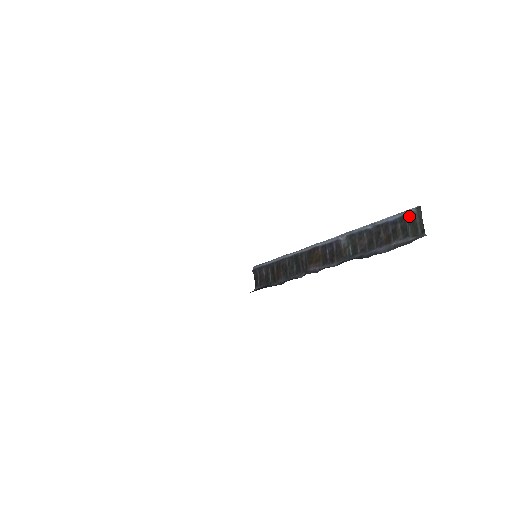
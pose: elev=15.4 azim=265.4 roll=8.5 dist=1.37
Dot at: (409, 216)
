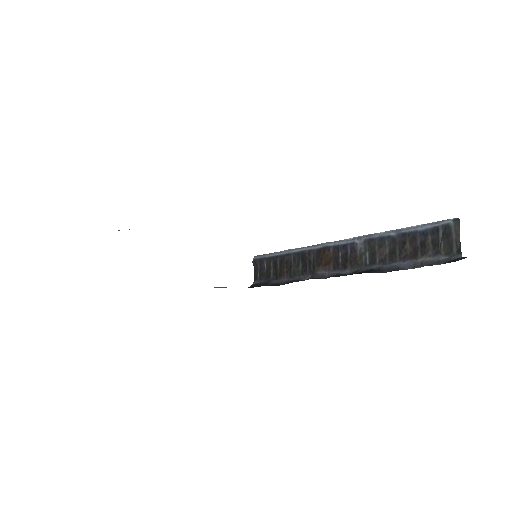
Dot at: (443, 229)
